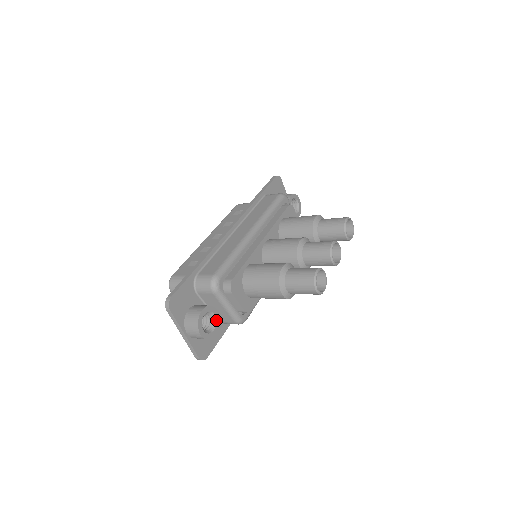
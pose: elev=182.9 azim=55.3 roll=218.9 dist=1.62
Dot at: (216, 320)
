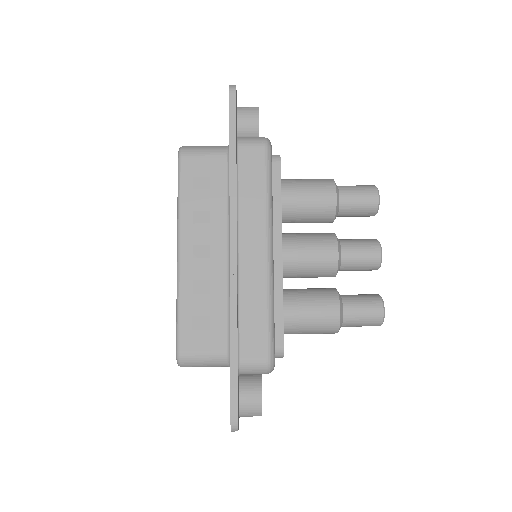
Dot at: occluded
